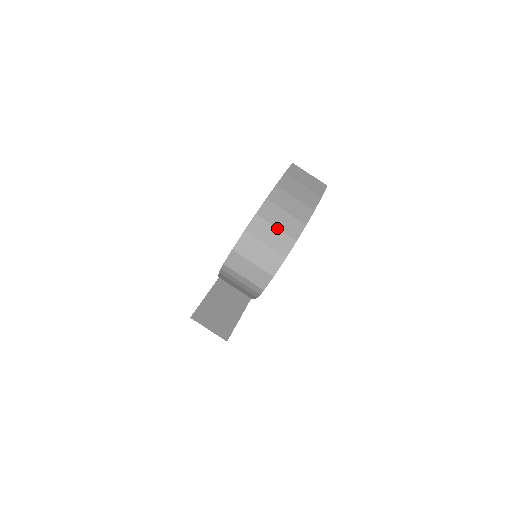
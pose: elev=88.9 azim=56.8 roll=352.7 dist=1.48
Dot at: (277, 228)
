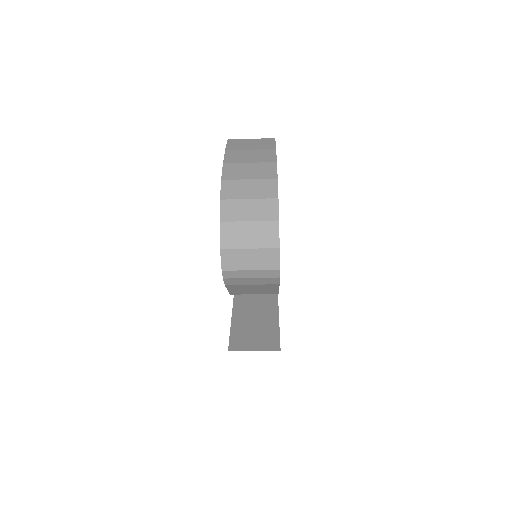
Dot at: (250, 199)
